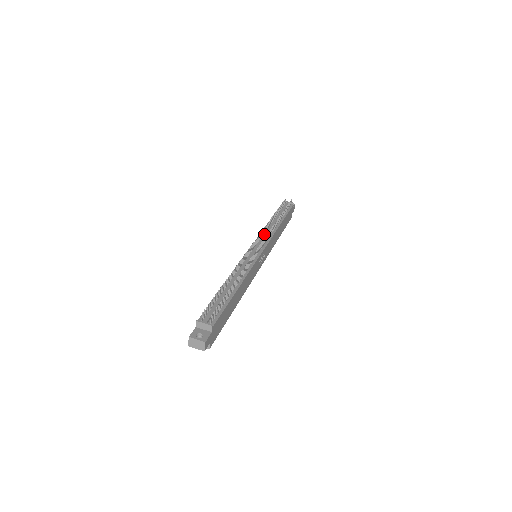
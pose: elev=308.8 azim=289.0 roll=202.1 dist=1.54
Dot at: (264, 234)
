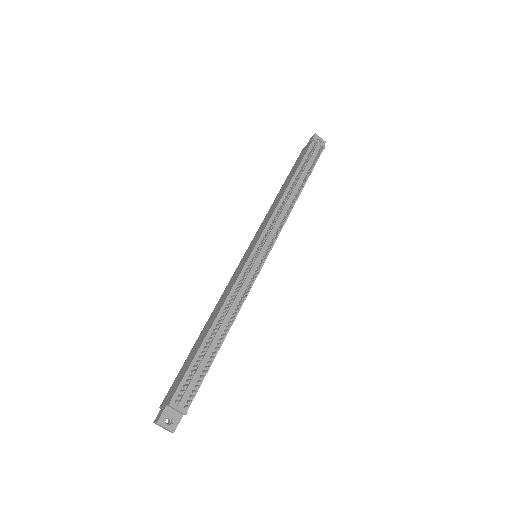
Dot at: occluded
